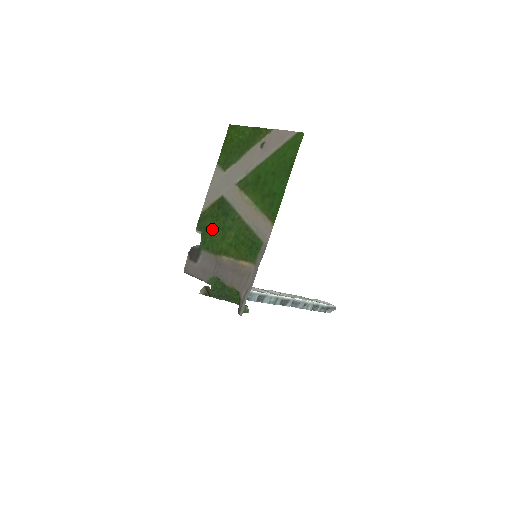
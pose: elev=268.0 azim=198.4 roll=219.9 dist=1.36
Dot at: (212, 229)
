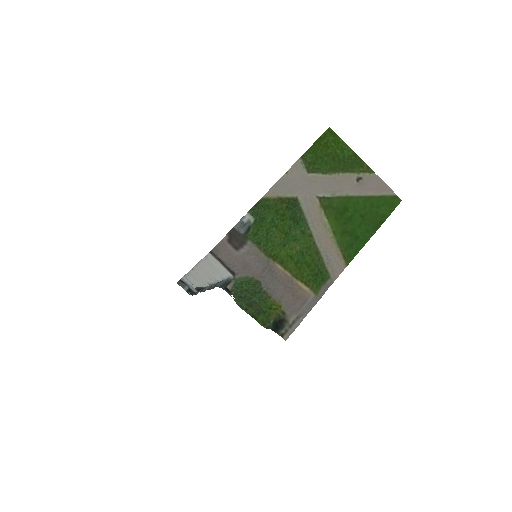
Dot at: (273, 226)
